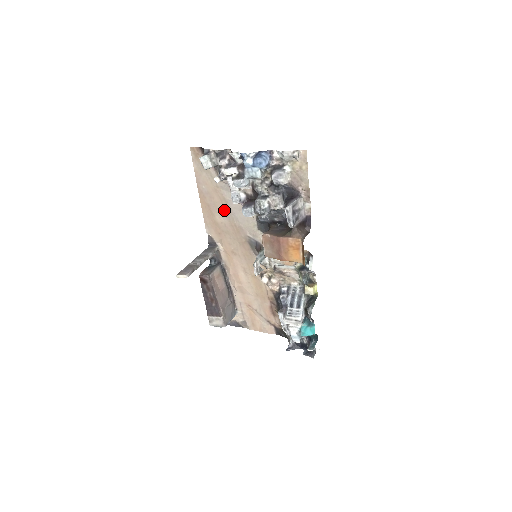
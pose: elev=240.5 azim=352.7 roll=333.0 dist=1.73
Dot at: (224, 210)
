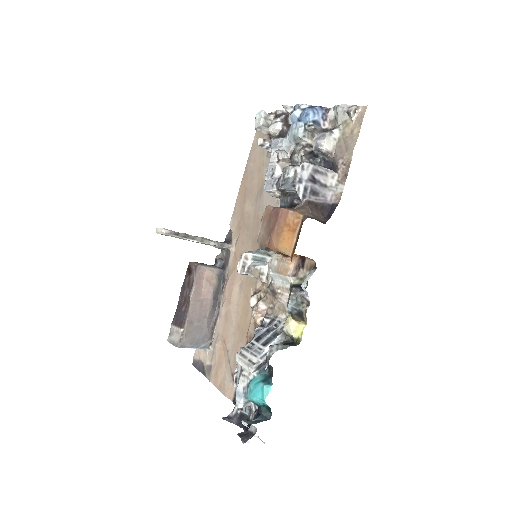
Dot at: (256, 195)
